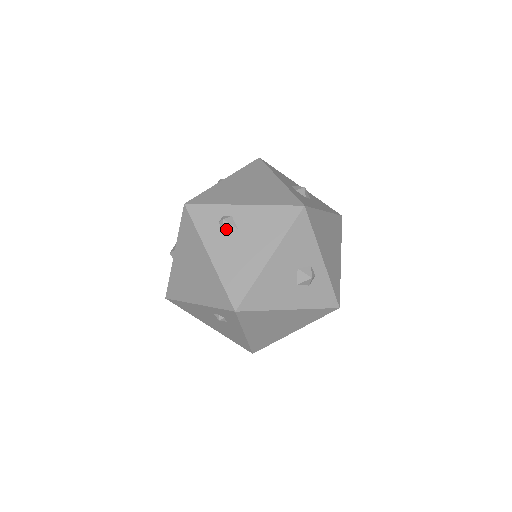
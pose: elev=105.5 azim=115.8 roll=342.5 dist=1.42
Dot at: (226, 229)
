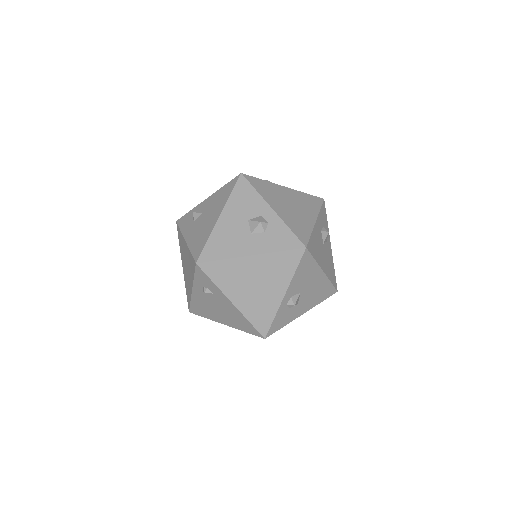
Dot at: (196, 218)
